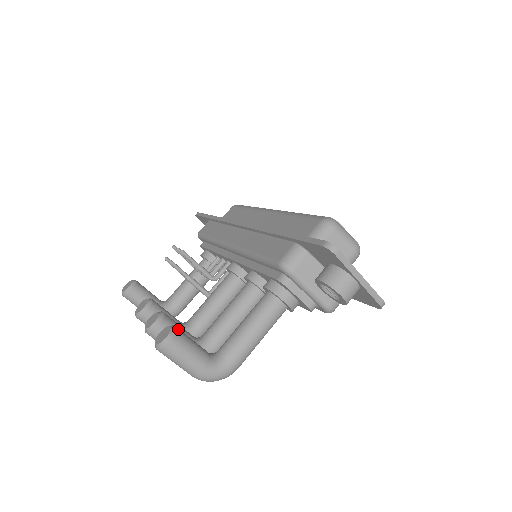
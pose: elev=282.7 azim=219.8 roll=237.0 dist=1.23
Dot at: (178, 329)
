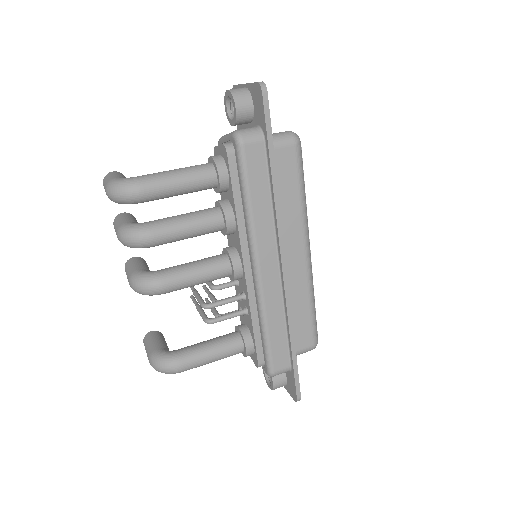
Dot at: occluded
